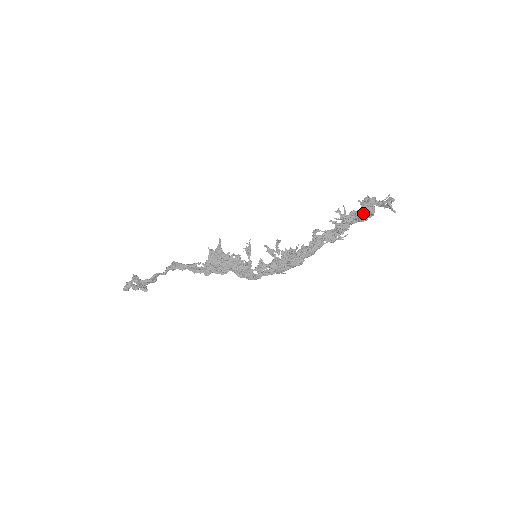
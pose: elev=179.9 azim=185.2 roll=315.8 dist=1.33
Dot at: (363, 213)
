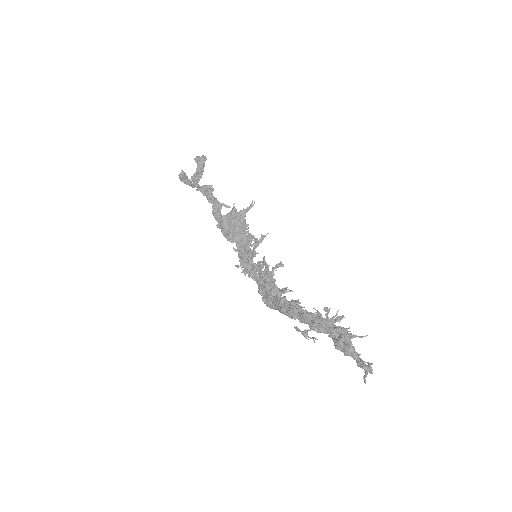
Dot at: occluded
